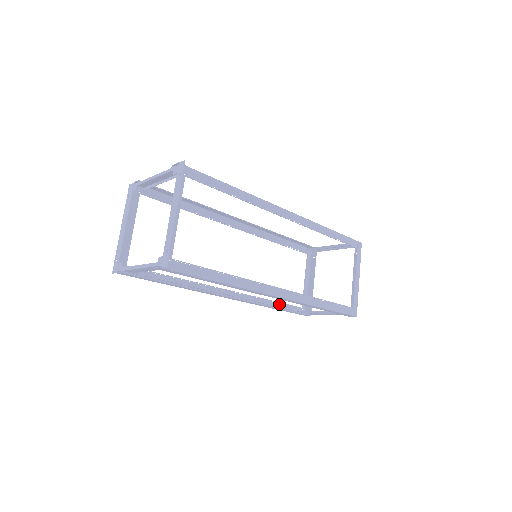
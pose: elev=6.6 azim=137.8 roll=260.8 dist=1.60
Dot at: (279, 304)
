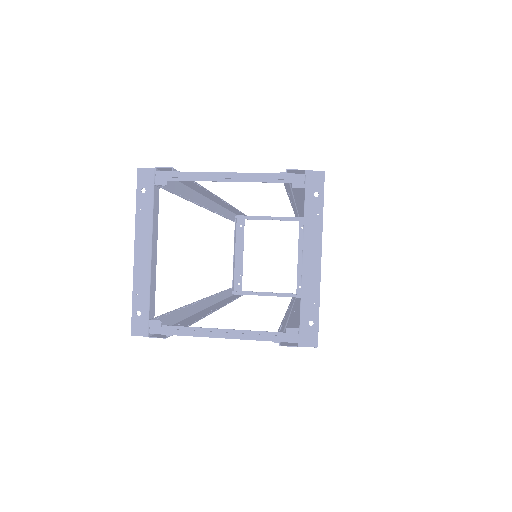
Dot at: (225, 292)
